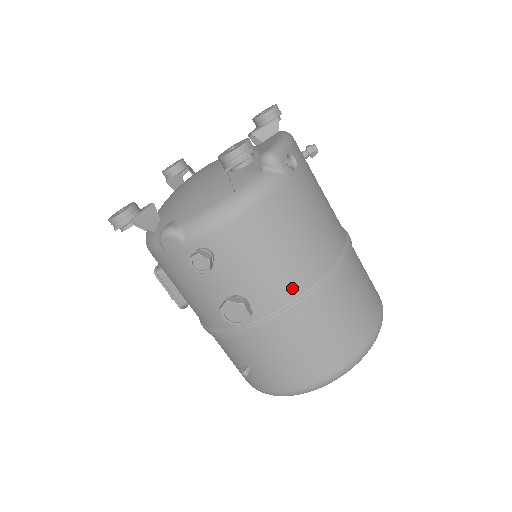
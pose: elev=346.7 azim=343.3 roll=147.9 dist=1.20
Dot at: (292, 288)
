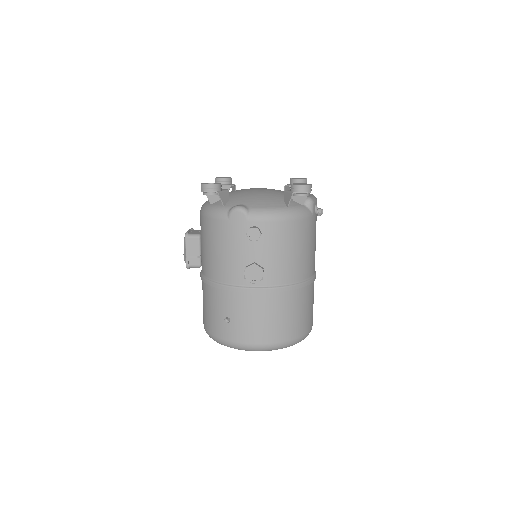
Dot at: (288, 276)
